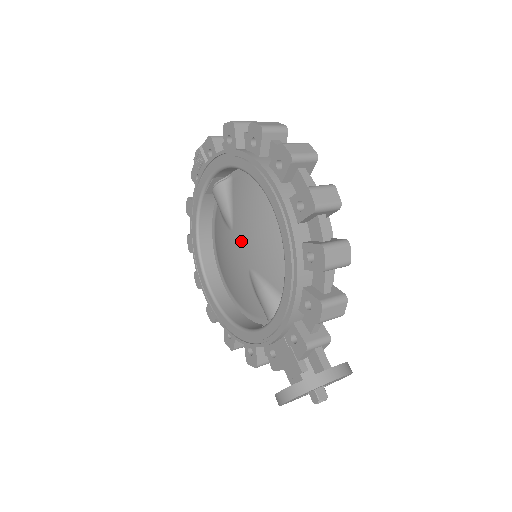
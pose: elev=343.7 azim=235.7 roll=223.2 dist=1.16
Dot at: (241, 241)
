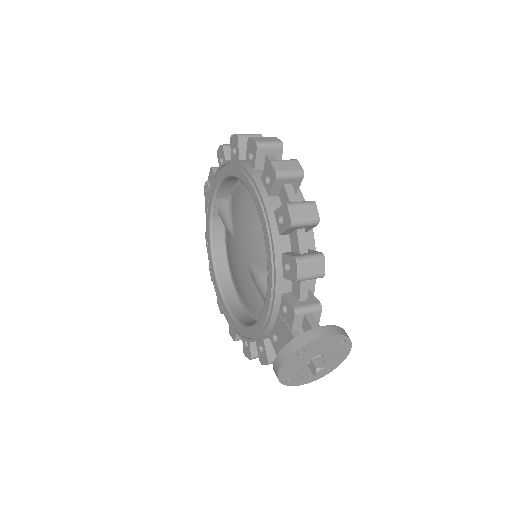
Dot at: (240, 243)
